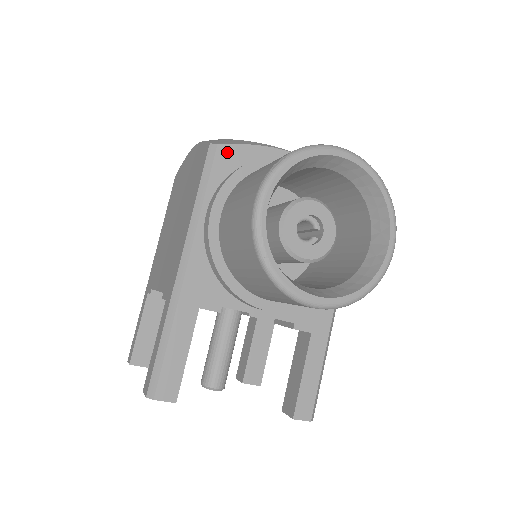
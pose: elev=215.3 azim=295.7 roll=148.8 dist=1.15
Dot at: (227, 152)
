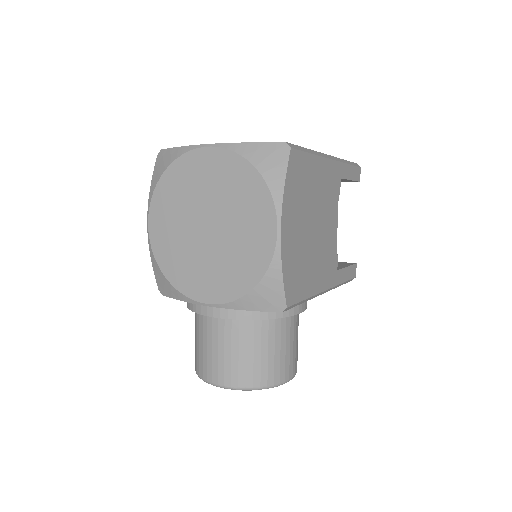
Dot at: occluded
